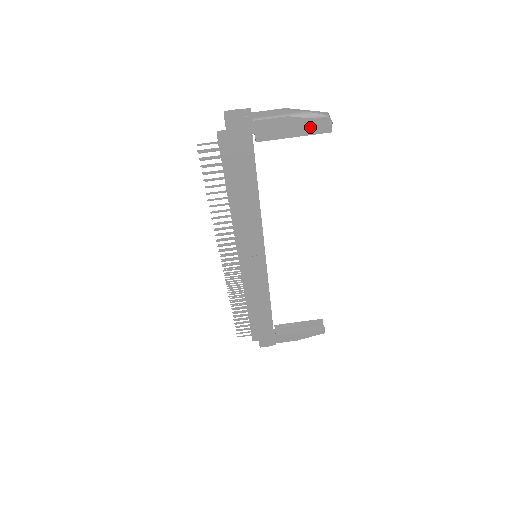
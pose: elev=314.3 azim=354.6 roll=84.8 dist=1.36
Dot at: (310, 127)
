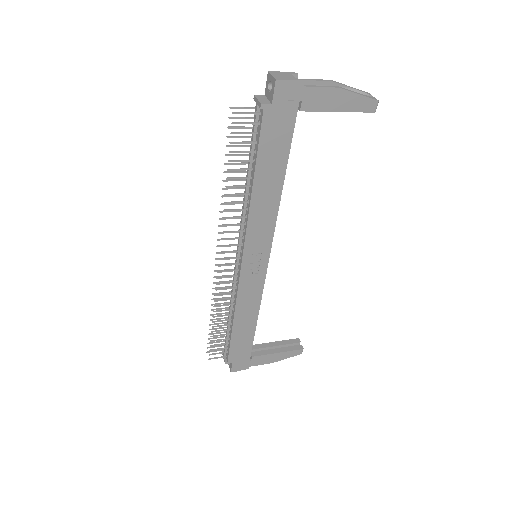
Dot at: (357, 103)
